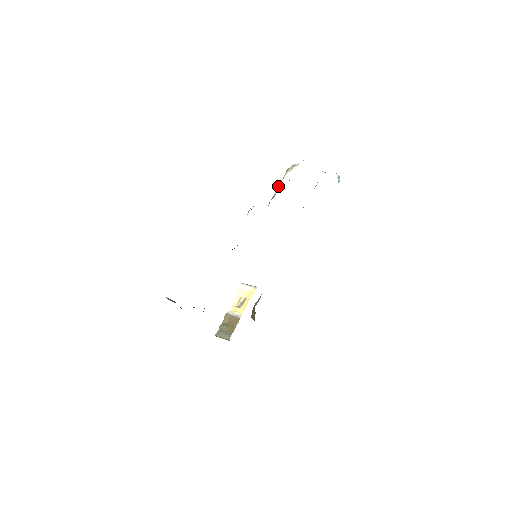
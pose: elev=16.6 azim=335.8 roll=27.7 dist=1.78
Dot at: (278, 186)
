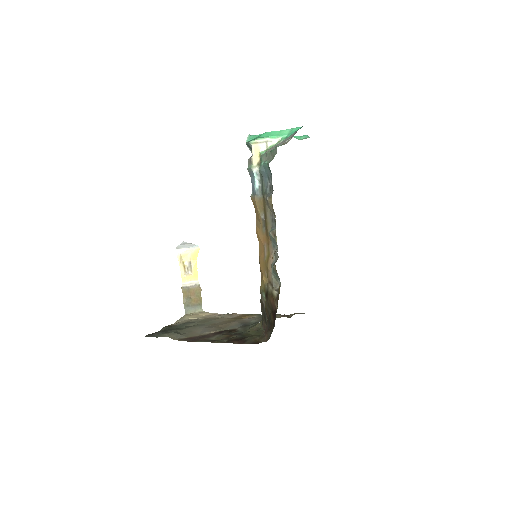
Dot at: (255, 172)
